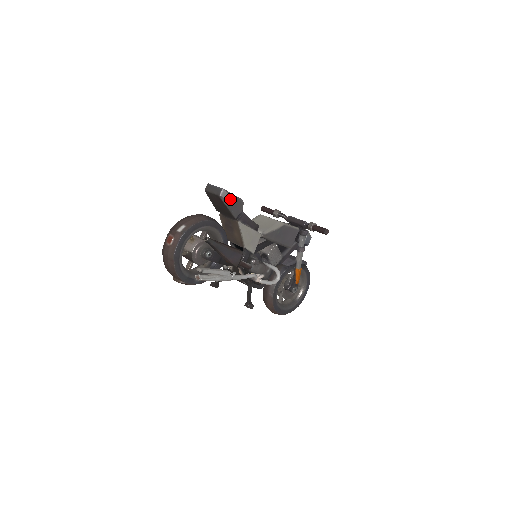
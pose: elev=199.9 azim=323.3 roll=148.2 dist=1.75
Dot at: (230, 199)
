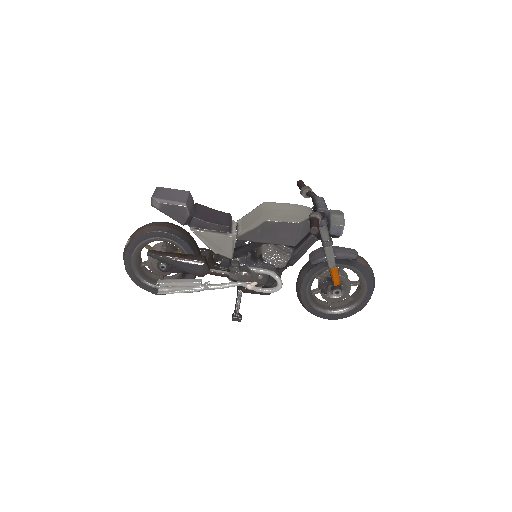
Dot at: (164, 207)
